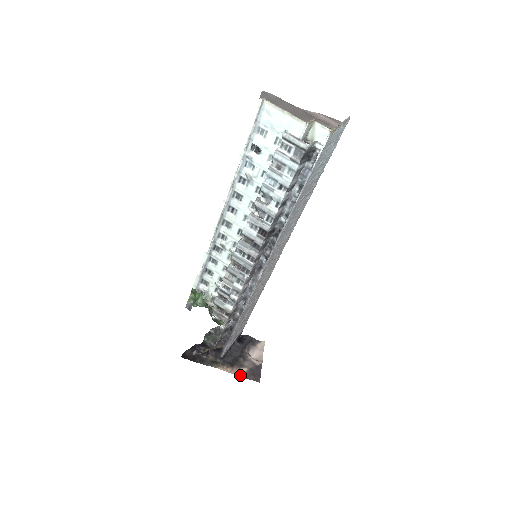
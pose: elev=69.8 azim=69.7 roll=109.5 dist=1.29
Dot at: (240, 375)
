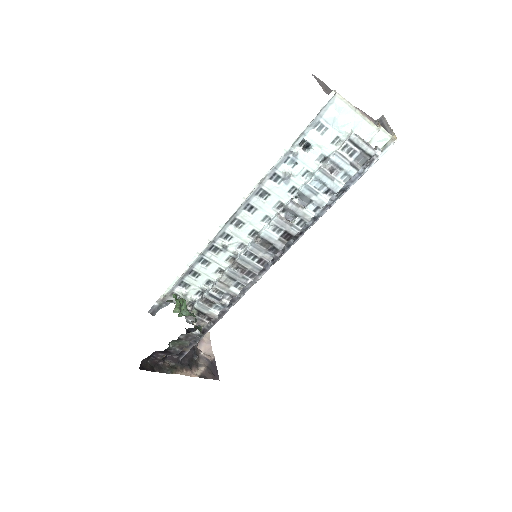
Dot at: (200, 376)
